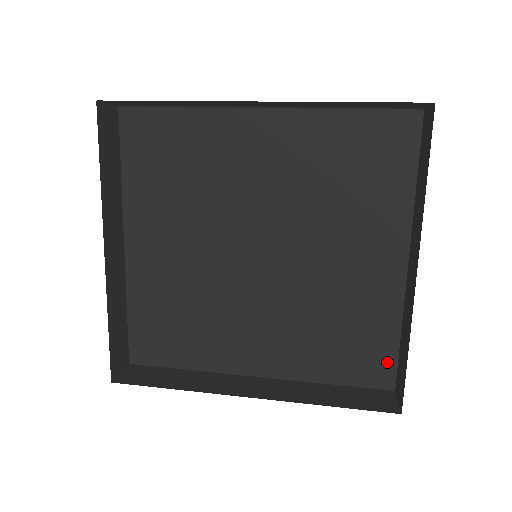
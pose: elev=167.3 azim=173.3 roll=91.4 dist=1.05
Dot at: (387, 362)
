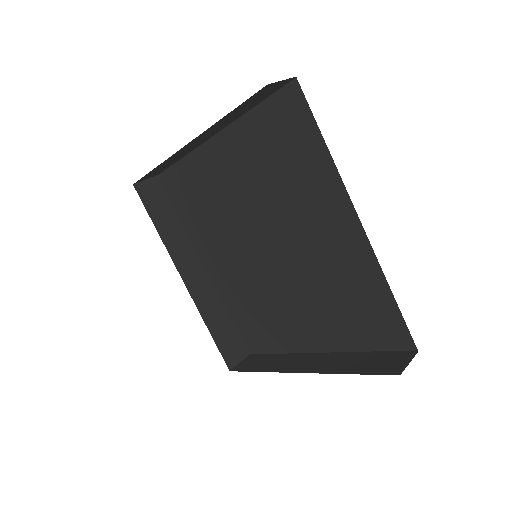
Dot at: (260, 348)
